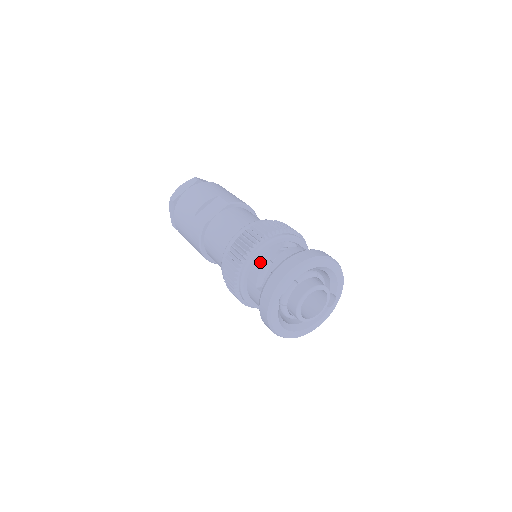
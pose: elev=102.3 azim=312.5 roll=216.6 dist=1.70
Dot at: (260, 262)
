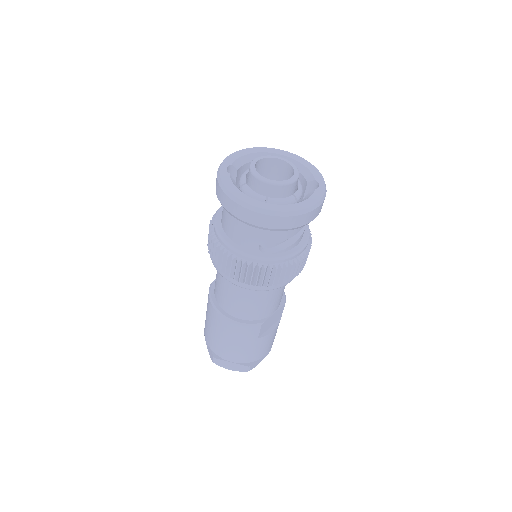
Dot at: occluded
